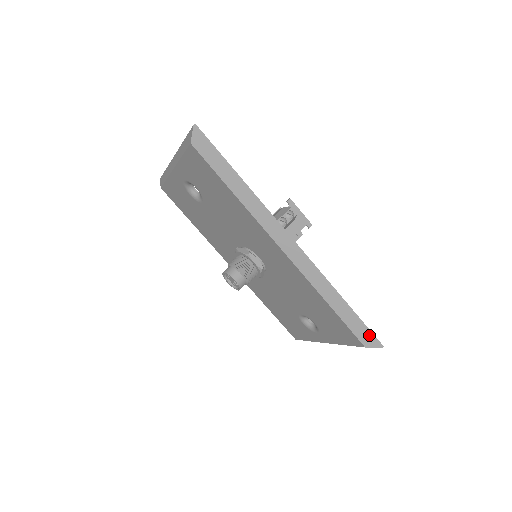
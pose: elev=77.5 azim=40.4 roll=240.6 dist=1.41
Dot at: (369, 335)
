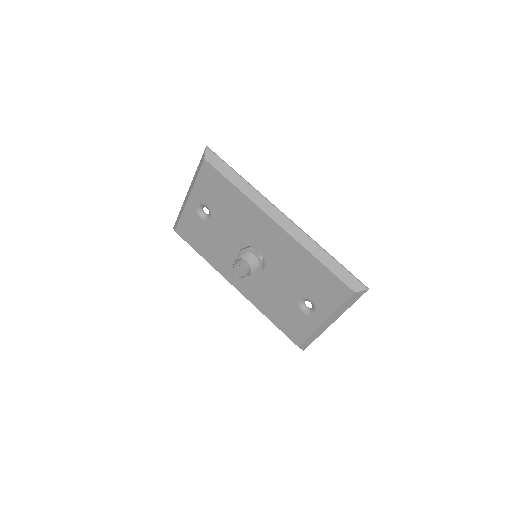
Dot at: (355, 280)
